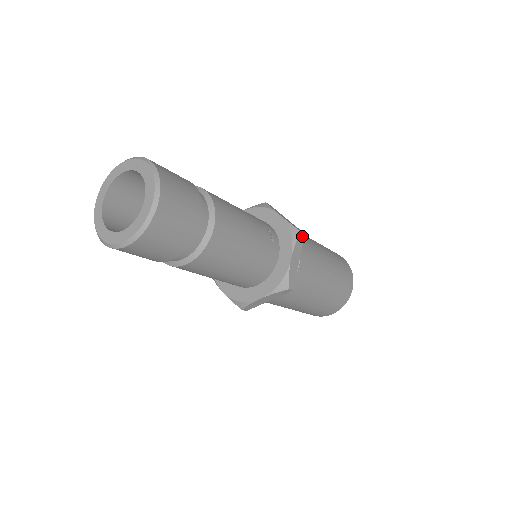
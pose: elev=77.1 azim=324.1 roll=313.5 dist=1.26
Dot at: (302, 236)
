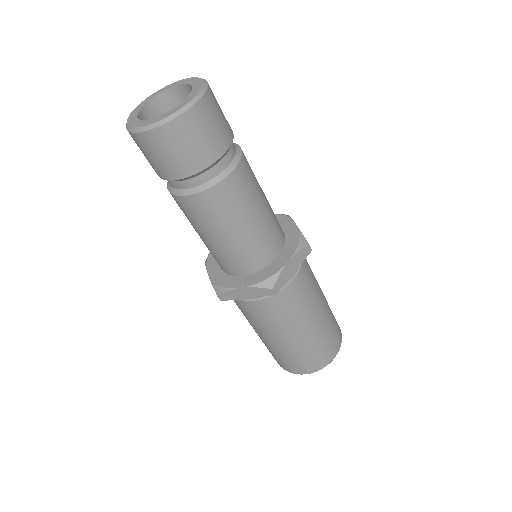
Dot at: occluded
